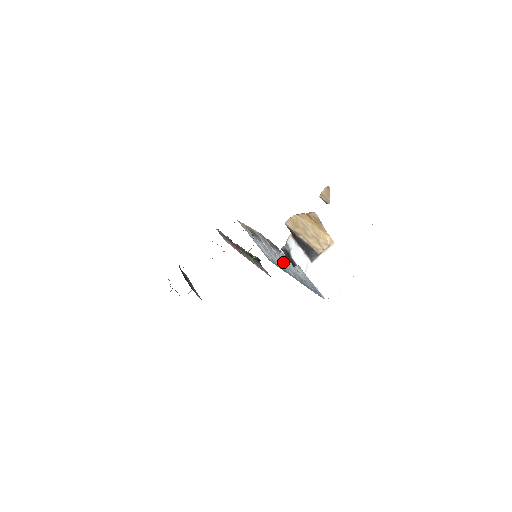
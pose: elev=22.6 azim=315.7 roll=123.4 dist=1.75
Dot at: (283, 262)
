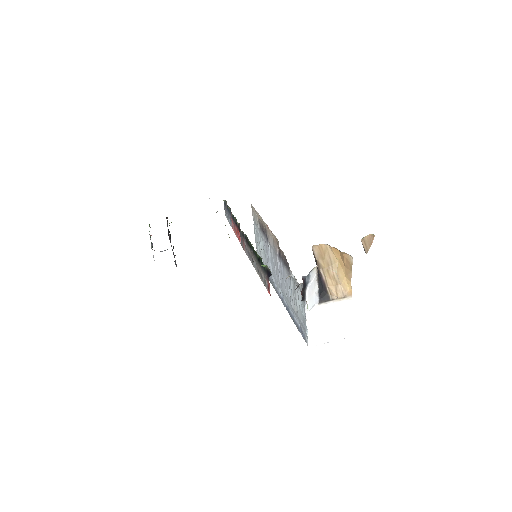
Dot at: (280, 278)
